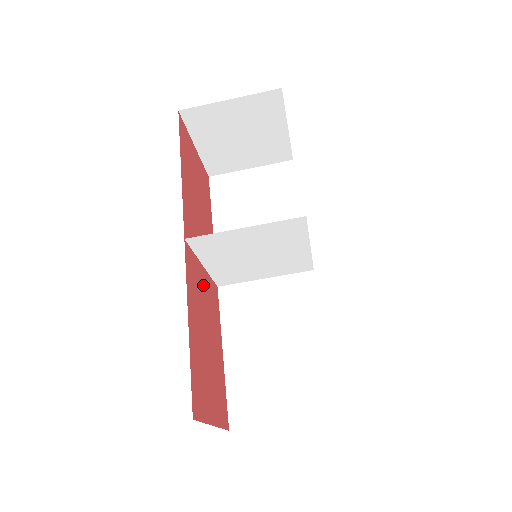
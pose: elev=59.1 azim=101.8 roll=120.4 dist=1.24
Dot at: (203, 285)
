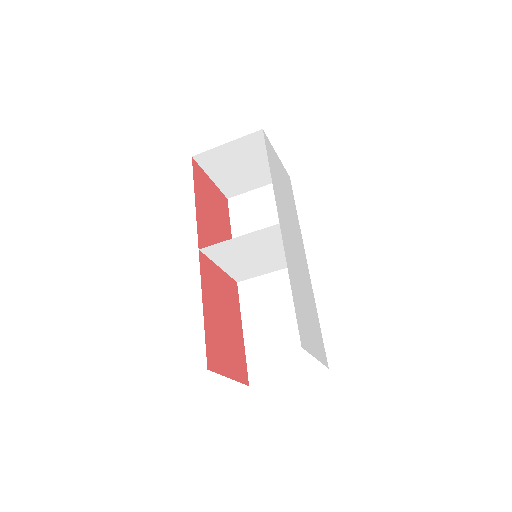
Dot at: (220, 281)
